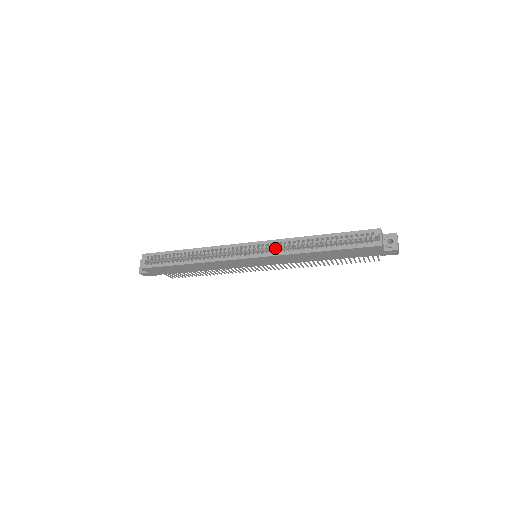
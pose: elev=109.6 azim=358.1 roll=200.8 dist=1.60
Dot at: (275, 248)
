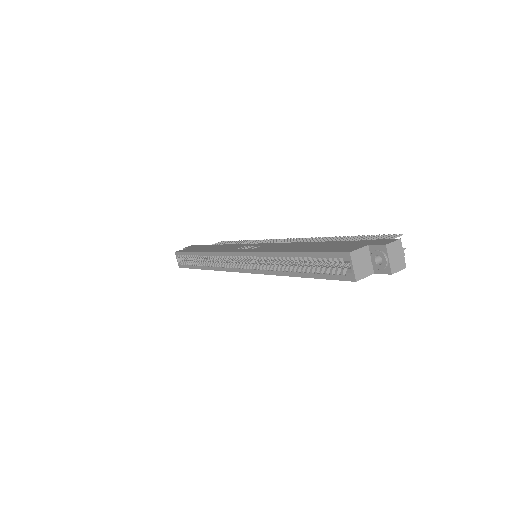
Dot at: occluded
